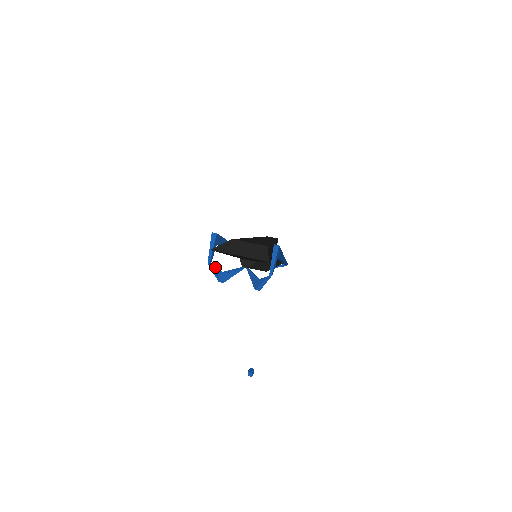
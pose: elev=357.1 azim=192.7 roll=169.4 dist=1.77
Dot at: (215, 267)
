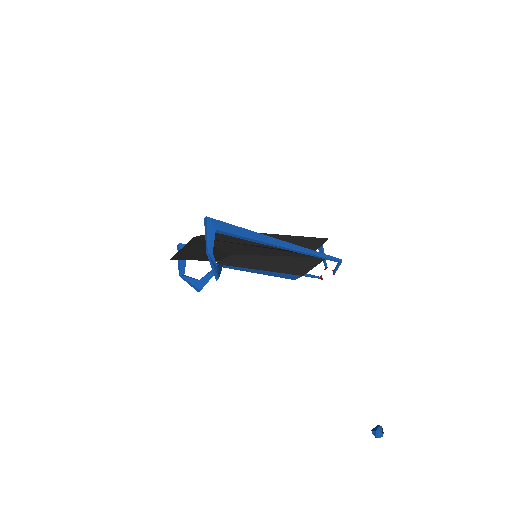
Dot at: (187, 277)
